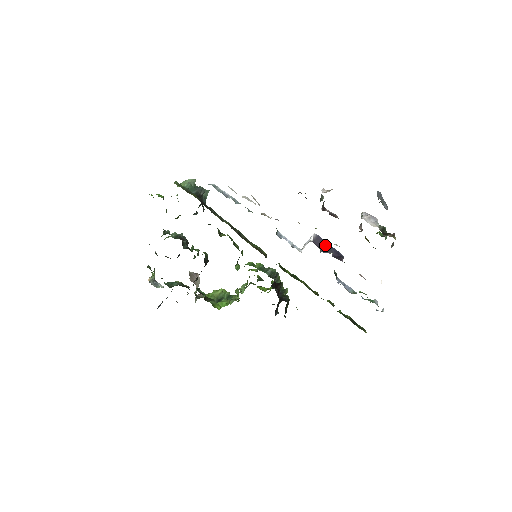
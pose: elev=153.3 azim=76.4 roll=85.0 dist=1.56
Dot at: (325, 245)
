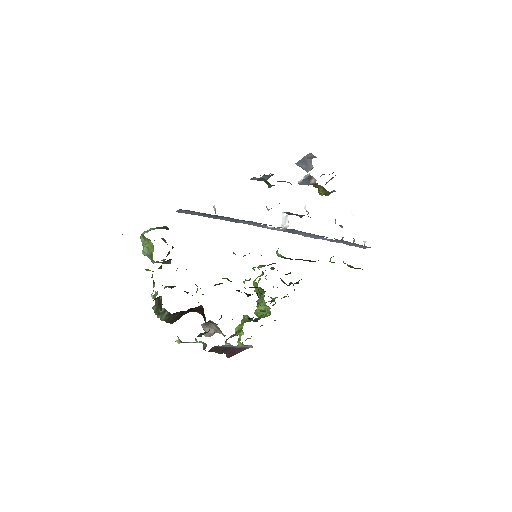
Dot at: (297, 215)
